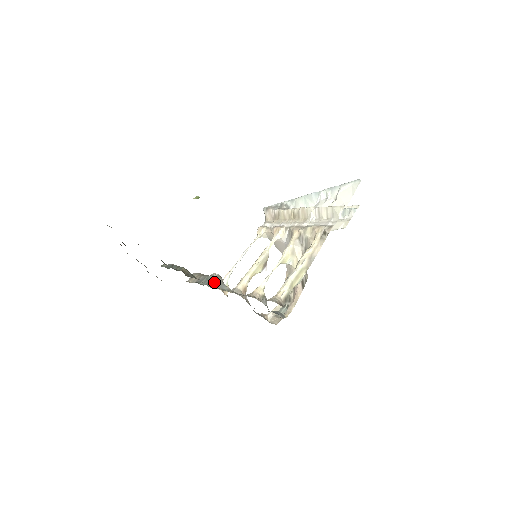
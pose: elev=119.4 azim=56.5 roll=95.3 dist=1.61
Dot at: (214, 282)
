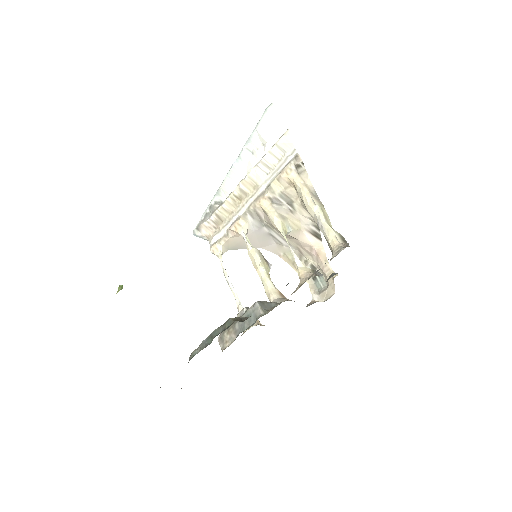
Dot at: occluded
